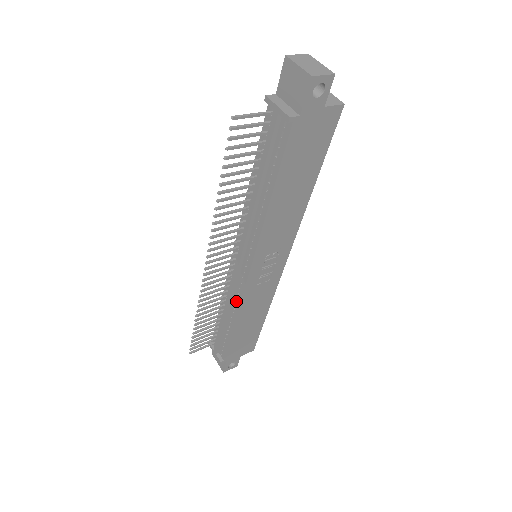
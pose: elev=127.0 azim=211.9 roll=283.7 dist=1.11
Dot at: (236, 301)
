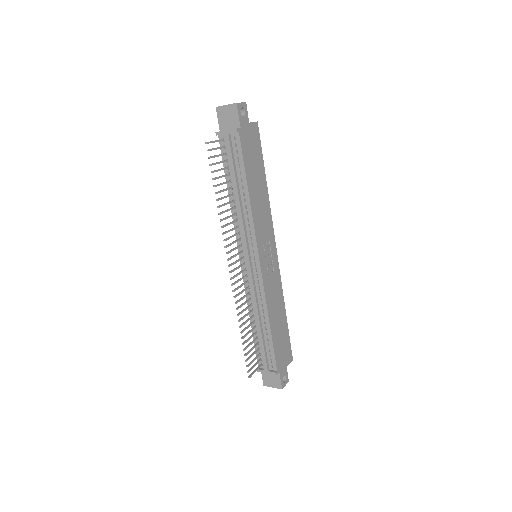
Dot at: (261, 298)
